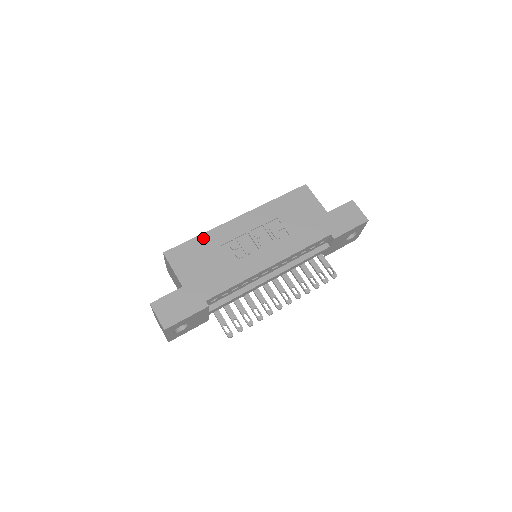
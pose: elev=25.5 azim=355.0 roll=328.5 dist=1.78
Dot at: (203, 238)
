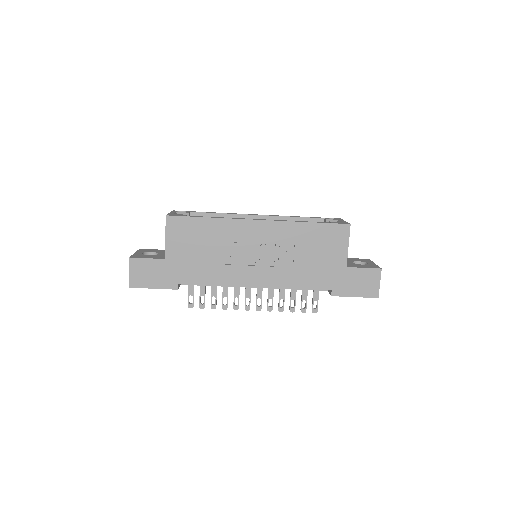
Dot at: (211, 223)
